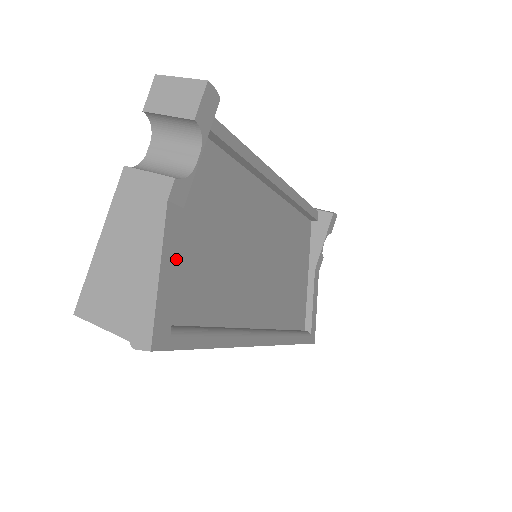
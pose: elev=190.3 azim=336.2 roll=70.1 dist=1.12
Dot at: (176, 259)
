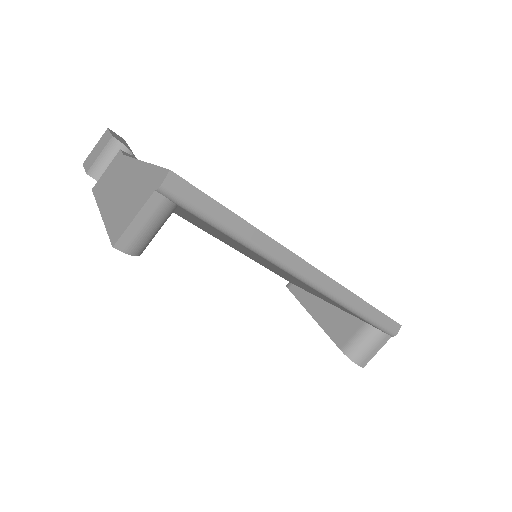
Dot at: occluded
